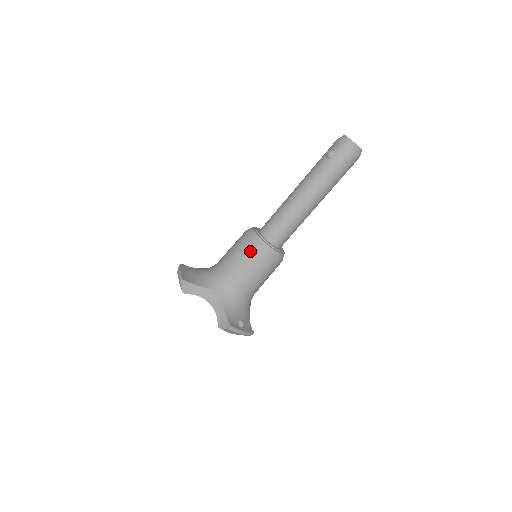
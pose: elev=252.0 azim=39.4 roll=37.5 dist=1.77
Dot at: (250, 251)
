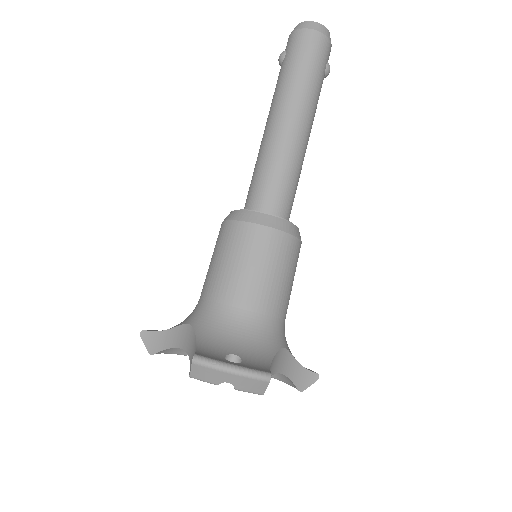
Dot at: (221, 235)
